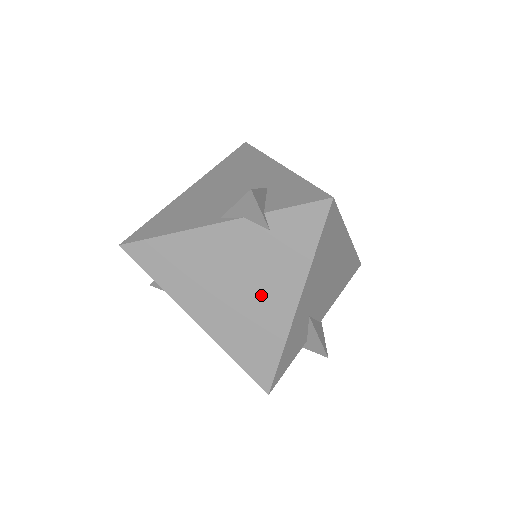
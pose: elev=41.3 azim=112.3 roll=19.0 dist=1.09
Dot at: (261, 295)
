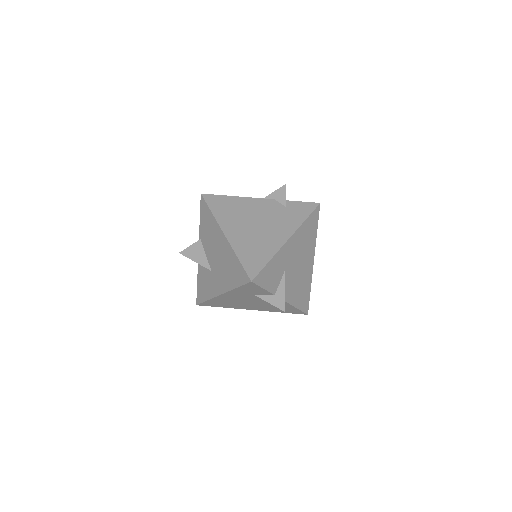
Dot at: (270, 230)
